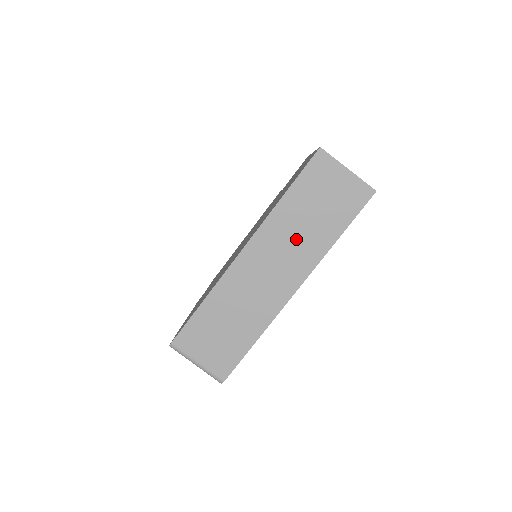
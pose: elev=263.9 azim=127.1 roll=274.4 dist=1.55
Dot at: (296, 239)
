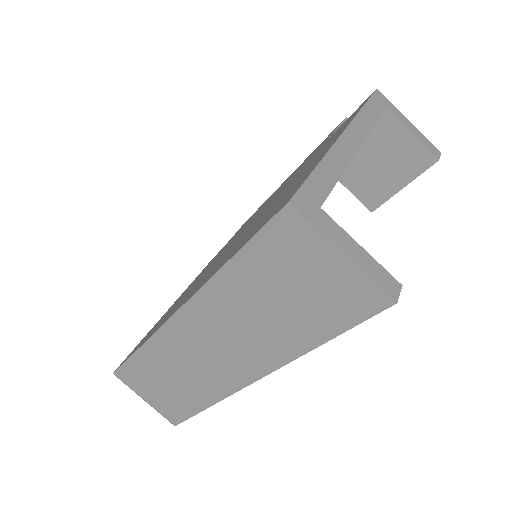
Dot at: (250, 326)
